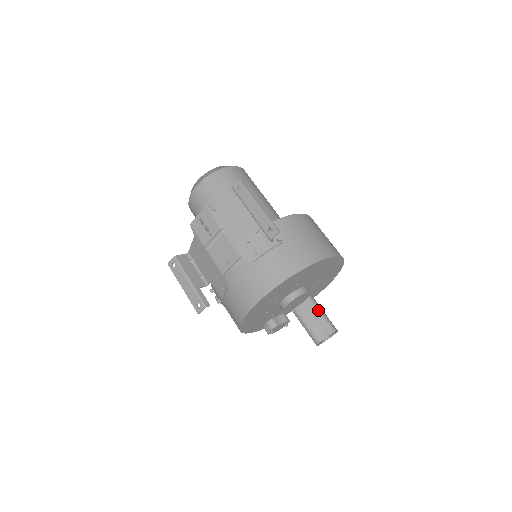
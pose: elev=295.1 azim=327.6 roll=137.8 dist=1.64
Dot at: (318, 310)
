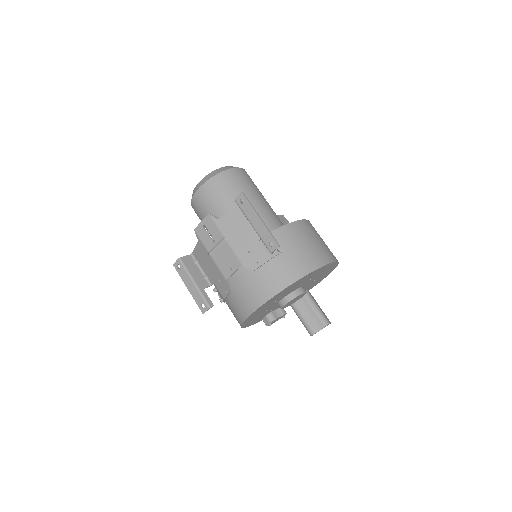
Dot at: (313, 304)
